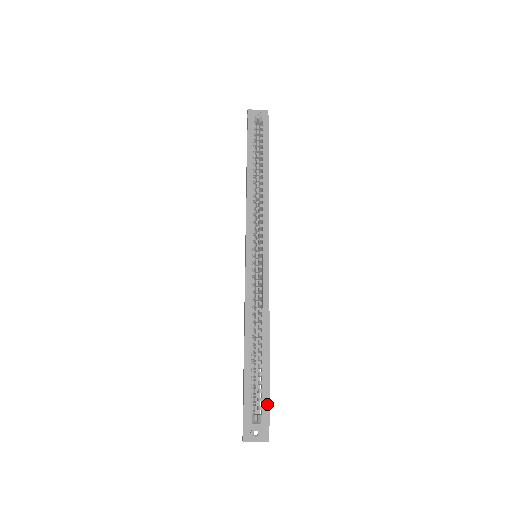
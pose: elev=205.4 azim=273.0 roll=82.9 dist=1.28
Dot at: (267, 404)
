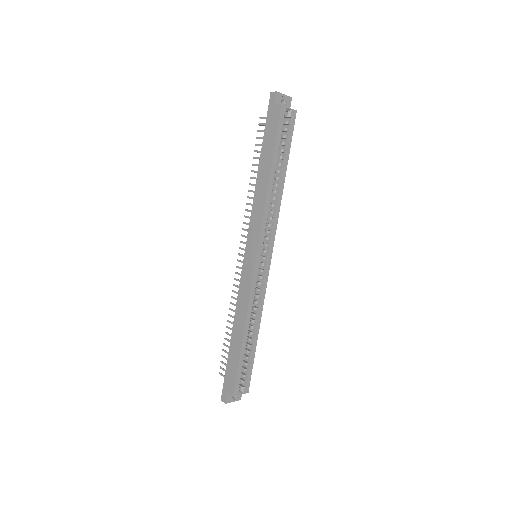
Dot at: (249, 379)
